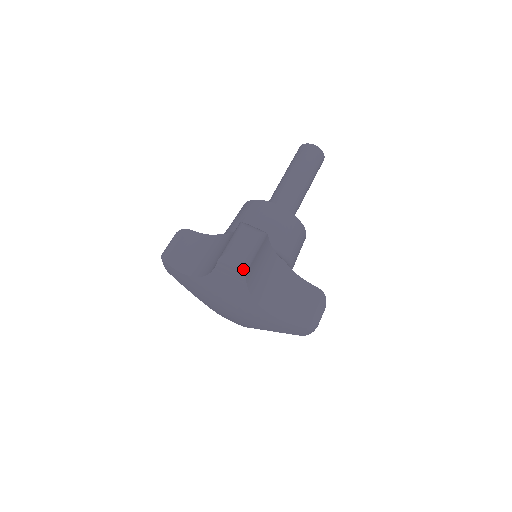
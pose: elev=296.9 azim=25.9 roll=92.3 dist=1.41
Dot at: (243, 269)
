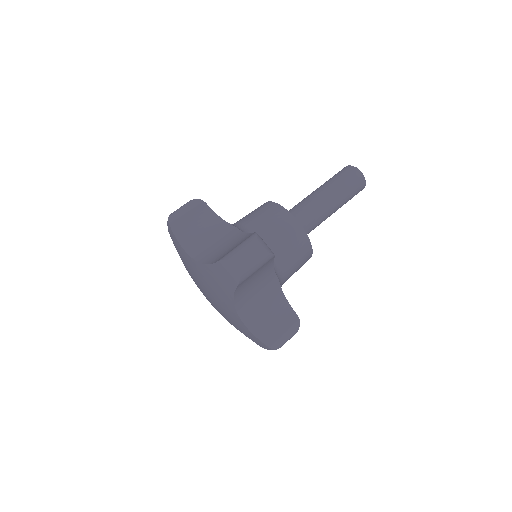
Dot at: (237, 281)
